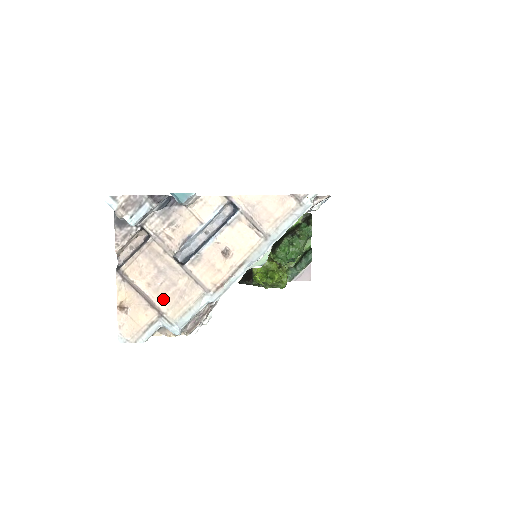
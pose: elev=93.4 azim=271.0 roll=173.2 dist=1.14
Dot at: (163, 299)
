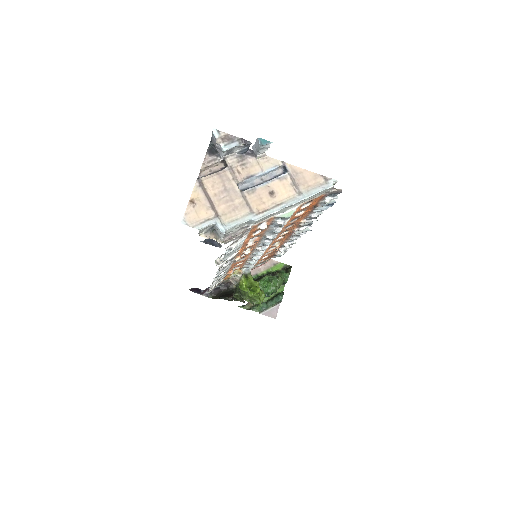
Dot at: (221, 207)
